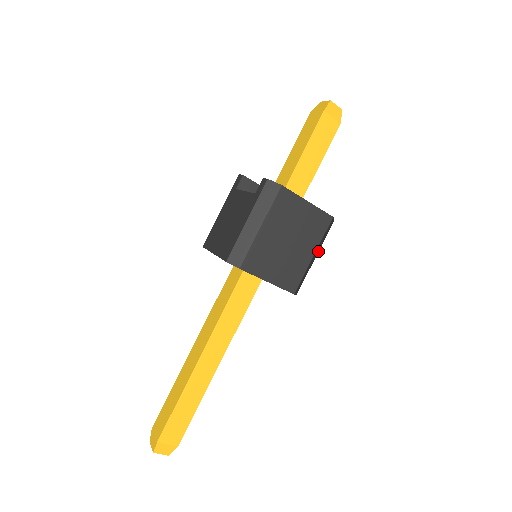
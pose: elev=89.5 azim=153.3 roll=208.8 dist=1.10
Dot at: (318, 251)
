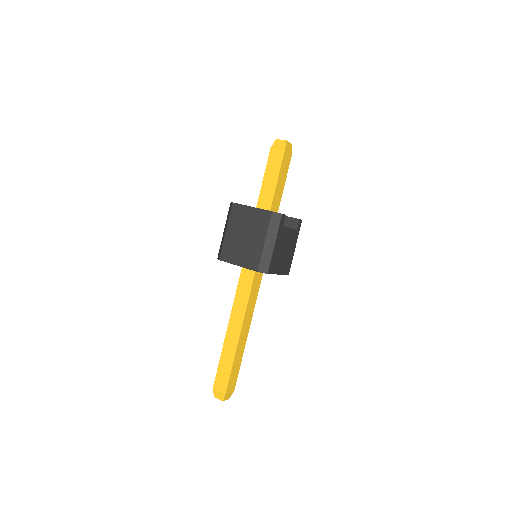
Dot at: (276, 239)
